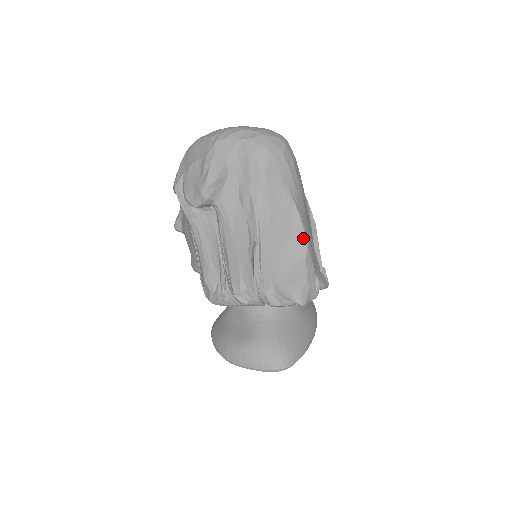
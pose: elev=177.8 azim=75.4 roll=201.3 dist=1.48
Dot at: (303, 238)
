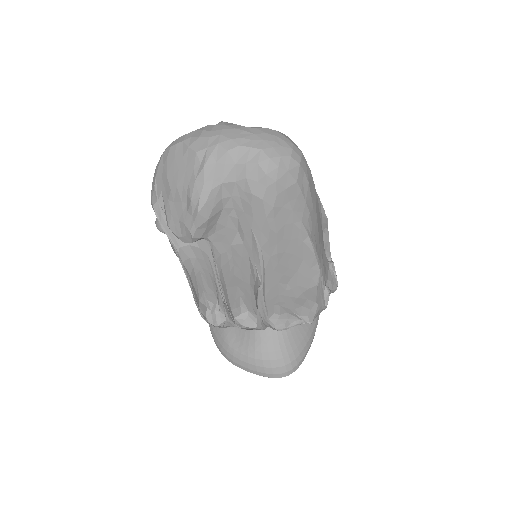
Dot at: (315, 268)
